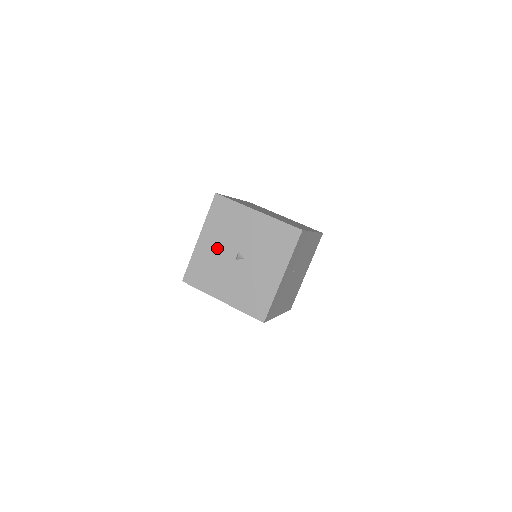
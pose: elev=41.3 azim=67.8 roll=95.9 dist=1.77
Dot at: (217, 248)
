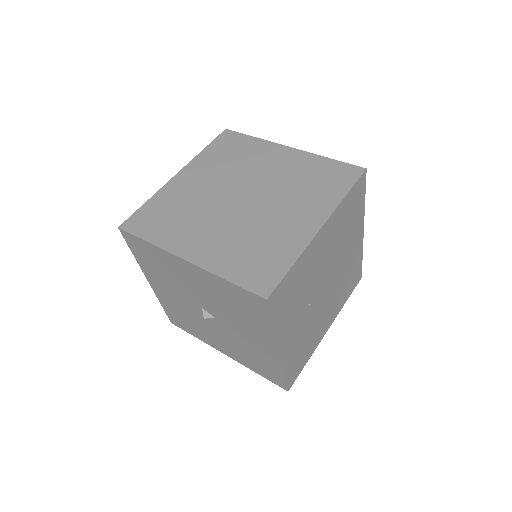
Dot at: (176, 298)
